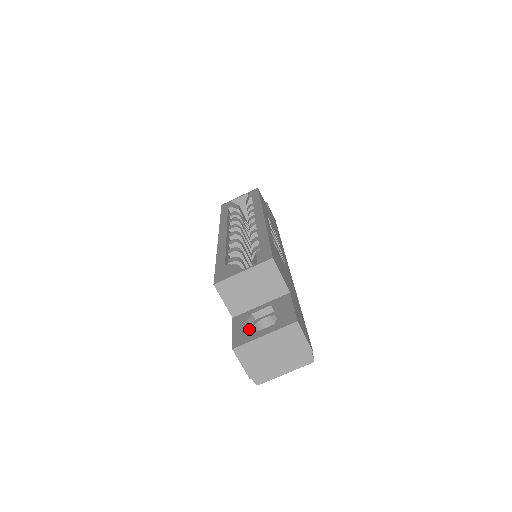
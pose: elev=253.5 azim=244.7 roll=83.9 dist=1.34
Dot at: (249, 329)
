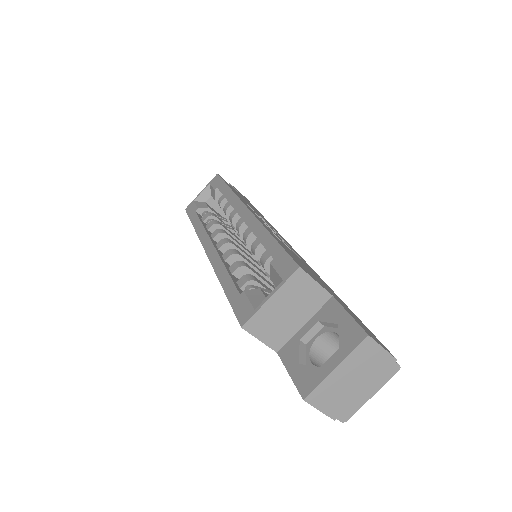
Dot at: (305, 361)
